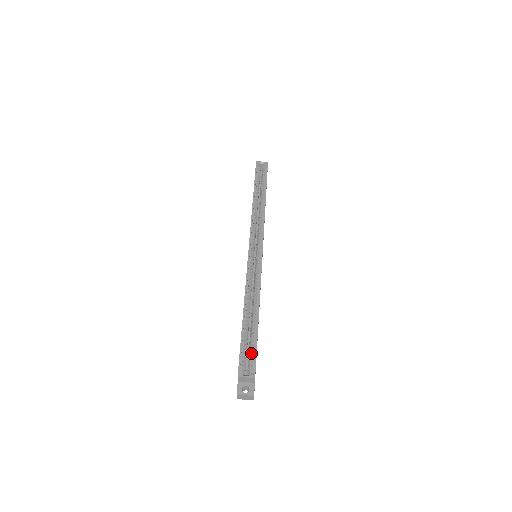
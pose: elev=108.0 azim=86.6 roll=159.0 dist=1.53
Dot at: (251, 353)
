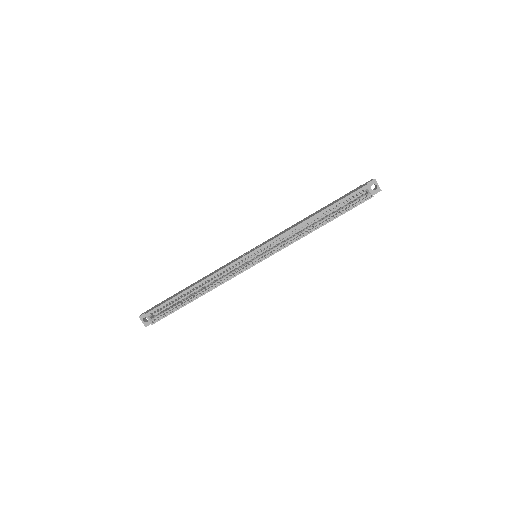
Dot at: (167, 311)
